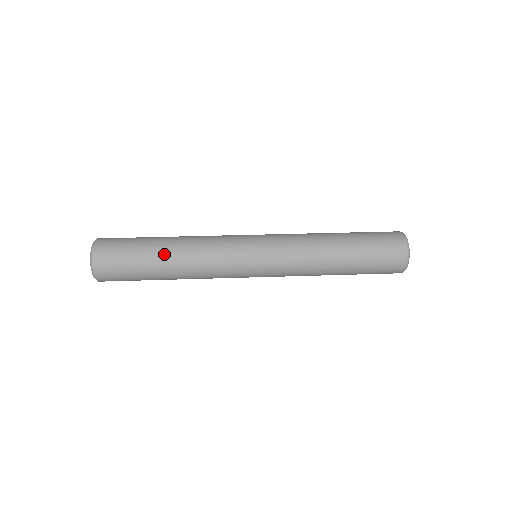
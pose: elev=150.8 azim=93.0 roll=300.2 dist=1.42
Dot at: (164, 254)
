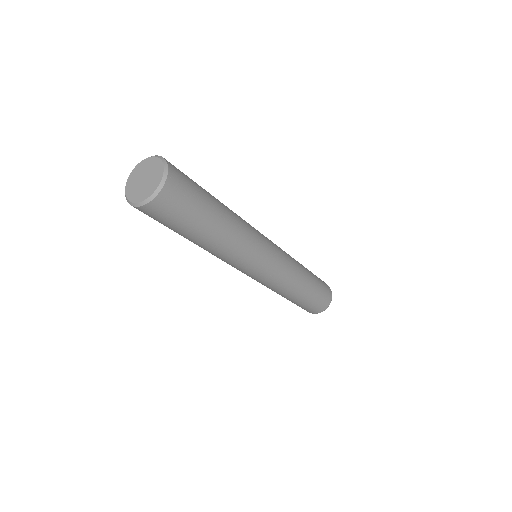
Dot at: (220, 203)
